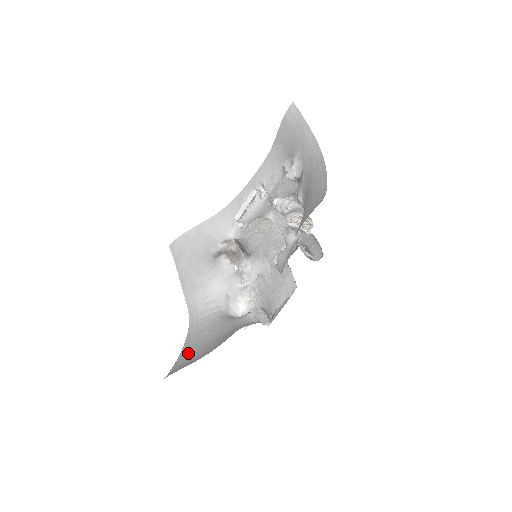
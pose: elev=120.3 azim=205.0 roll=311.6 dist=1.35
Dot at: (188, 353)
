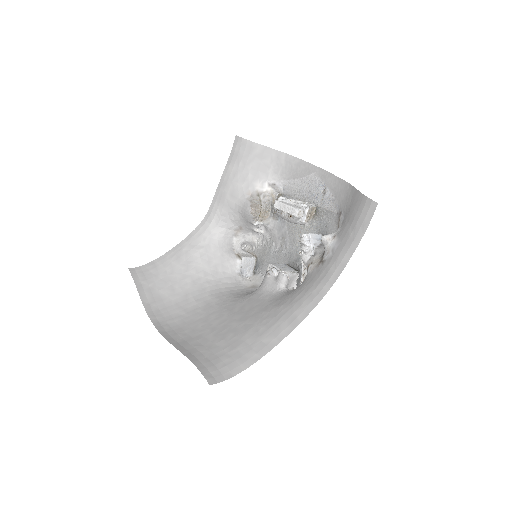
Dot at: (173, 261)
